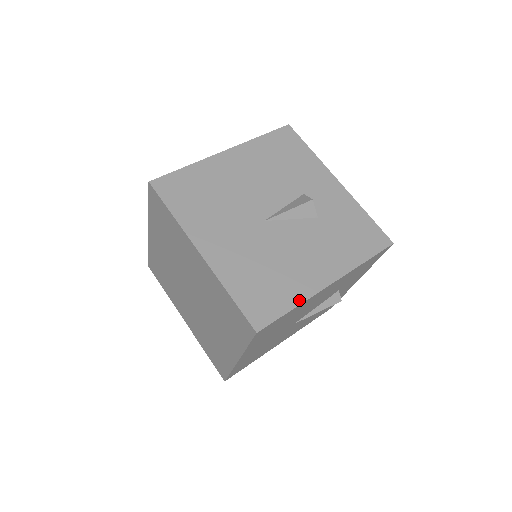
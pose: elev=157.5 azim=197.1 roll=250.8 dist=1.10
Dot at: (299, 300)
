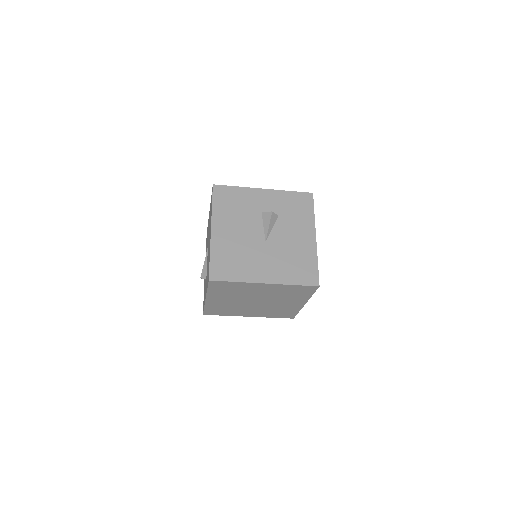
Dot at: (315, 257)
